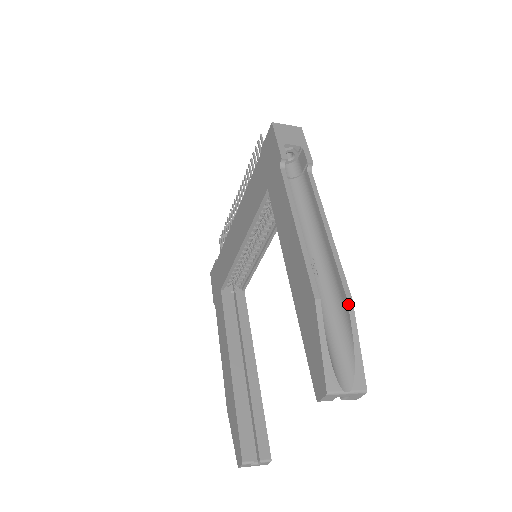
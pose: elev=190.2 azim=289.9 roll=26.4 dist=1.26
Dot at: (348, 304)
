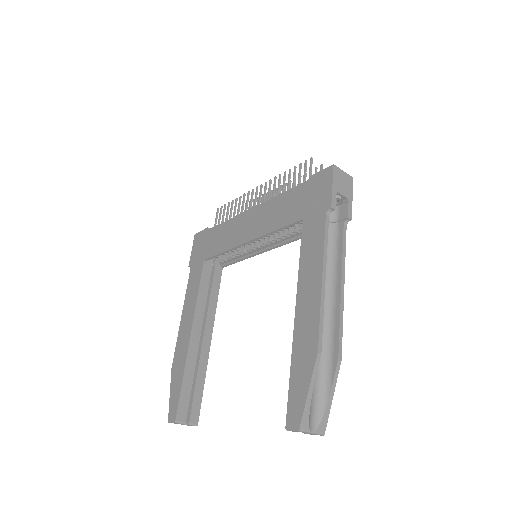
Dot at: (338, 362)
